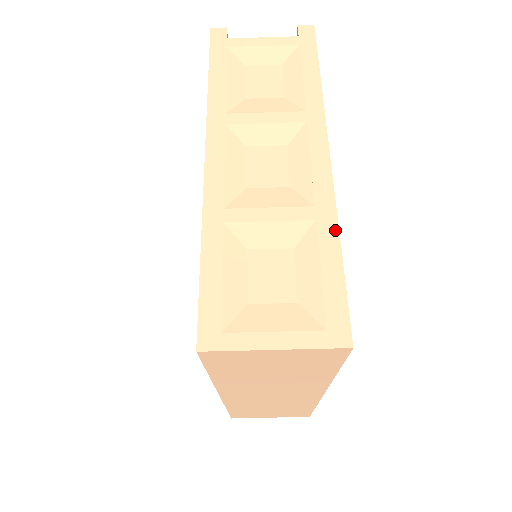
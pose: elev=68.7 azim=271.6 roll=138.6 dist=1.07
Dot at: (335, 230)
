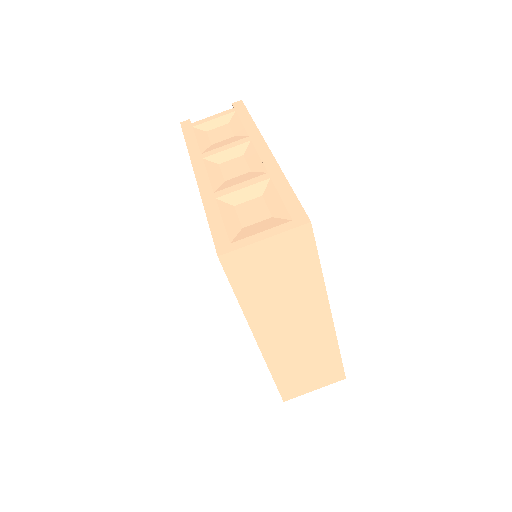
Dot at: (283, 178)
